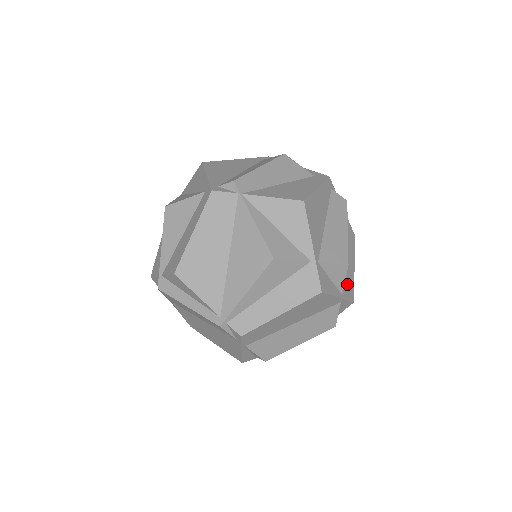
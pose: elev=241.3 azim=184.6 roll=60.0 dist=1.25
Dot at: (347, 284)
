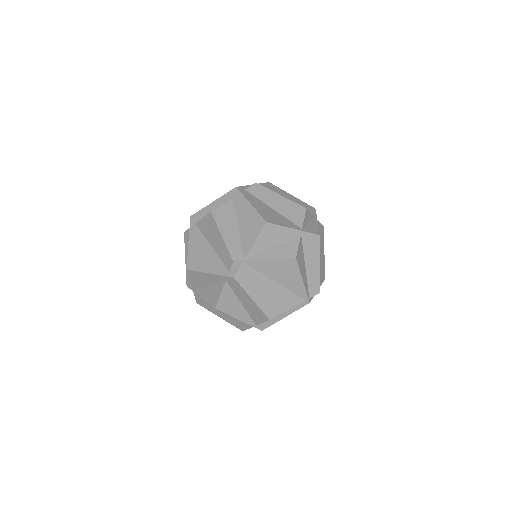
Dot at: occluded
